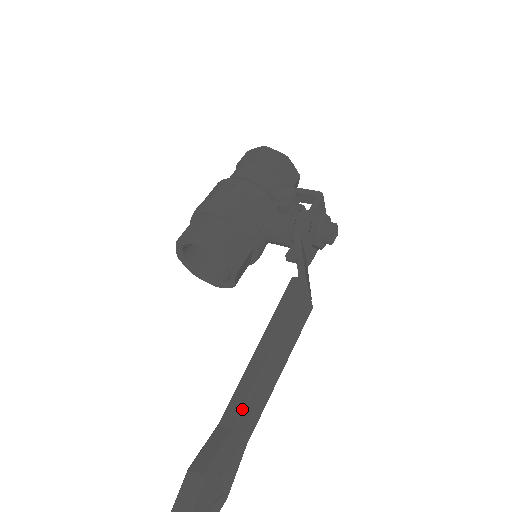
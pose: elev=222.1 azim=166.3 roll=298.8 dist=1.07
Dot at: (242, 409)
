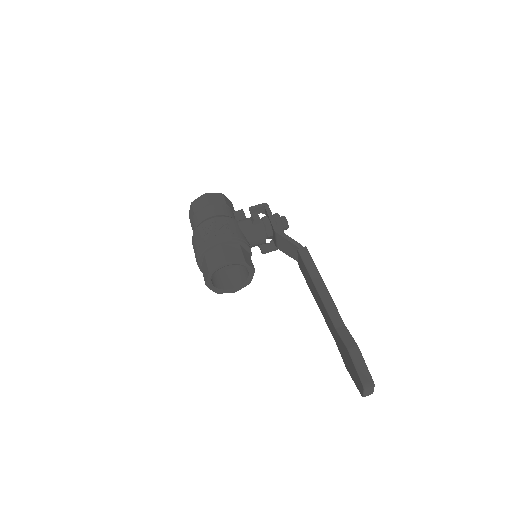
Dot at: (339, 315)
